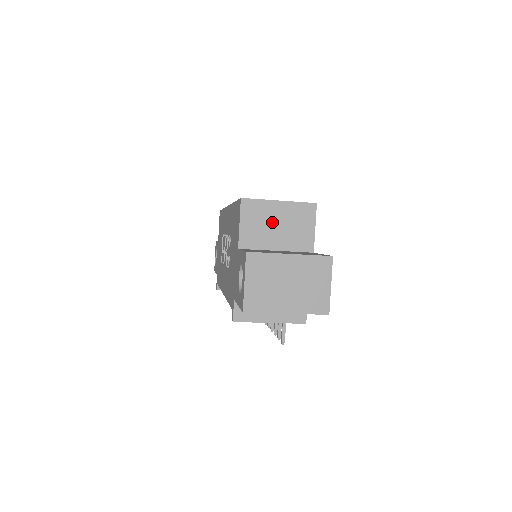
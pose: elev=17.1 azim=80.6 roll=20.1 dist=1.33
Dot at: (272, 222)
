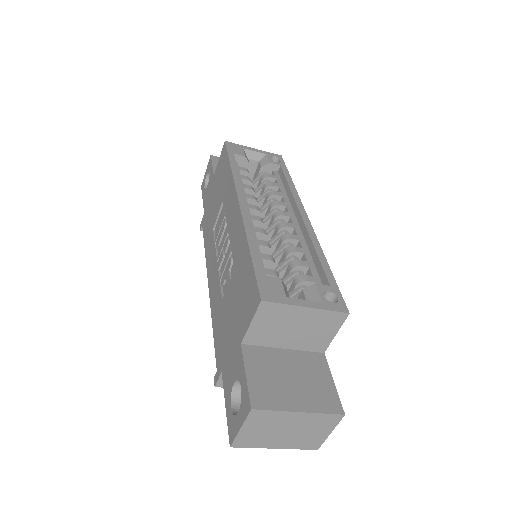
Dot at: (290, 325)
